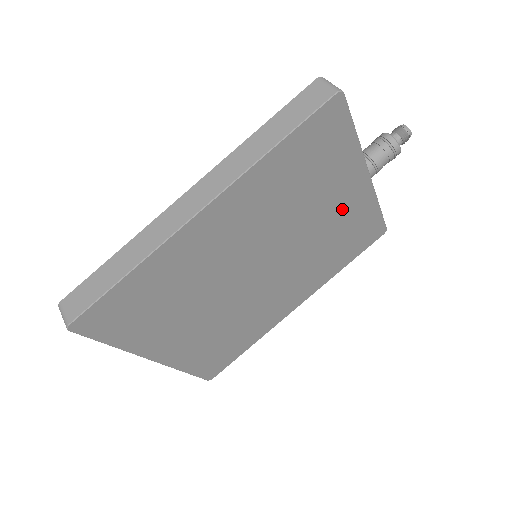
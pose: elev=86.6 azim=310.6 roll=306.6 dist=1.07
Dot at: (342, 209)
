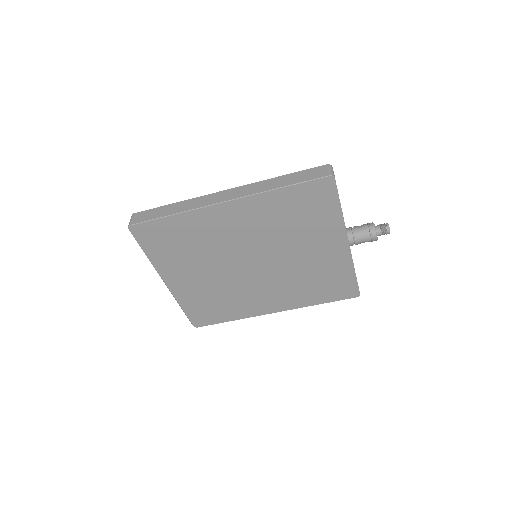
Dot at: (323, 256)
